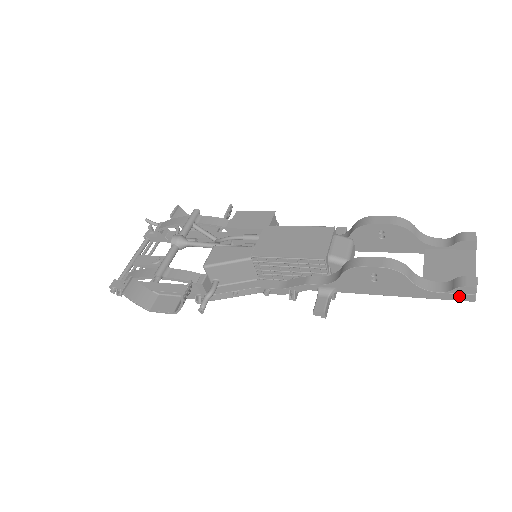
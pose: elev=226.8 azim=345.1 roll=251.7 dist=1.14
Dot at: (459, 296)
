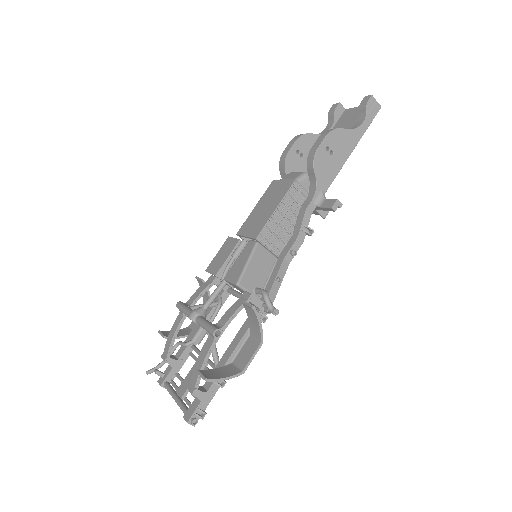
Dot at: (373, 112)
